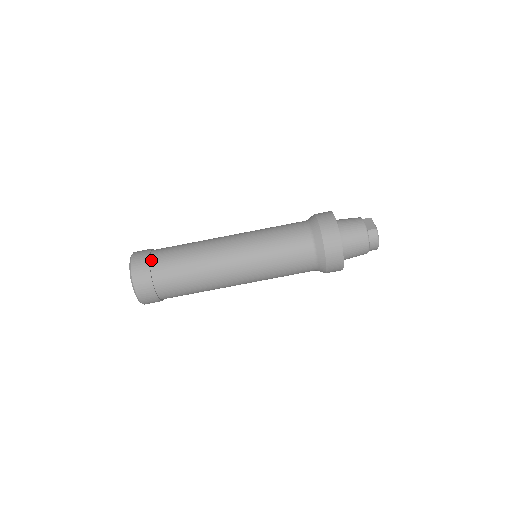
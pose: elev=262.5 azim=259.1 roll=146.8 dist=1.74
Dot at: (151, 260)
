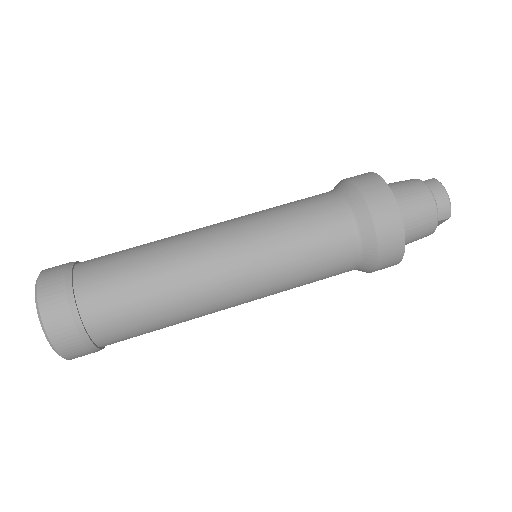
Dot at: (80, 262)
